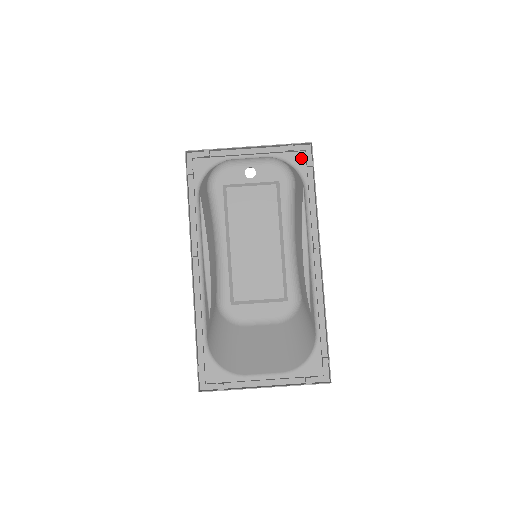
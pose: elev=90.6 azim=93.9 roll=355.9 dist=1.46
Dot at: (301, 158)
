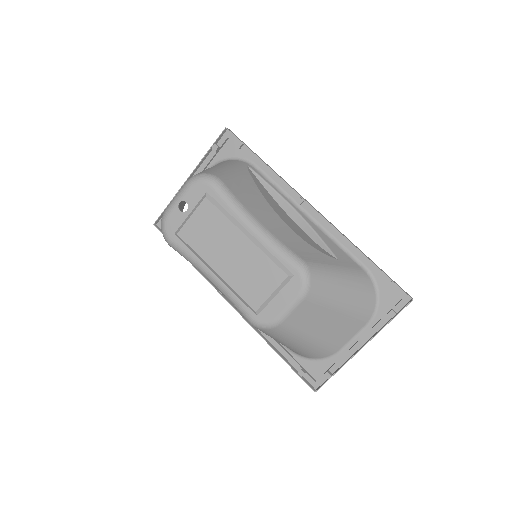
Dot at: (231, 146)
